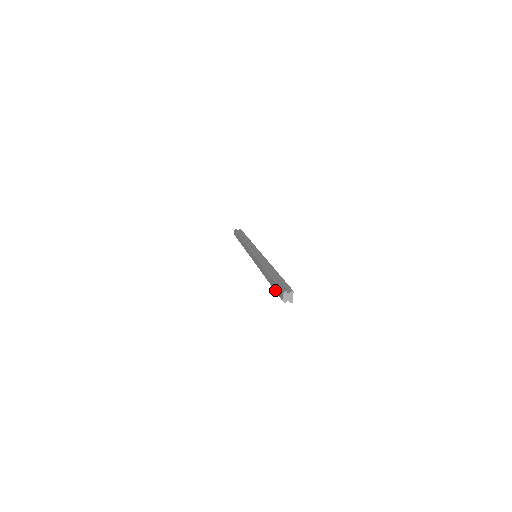
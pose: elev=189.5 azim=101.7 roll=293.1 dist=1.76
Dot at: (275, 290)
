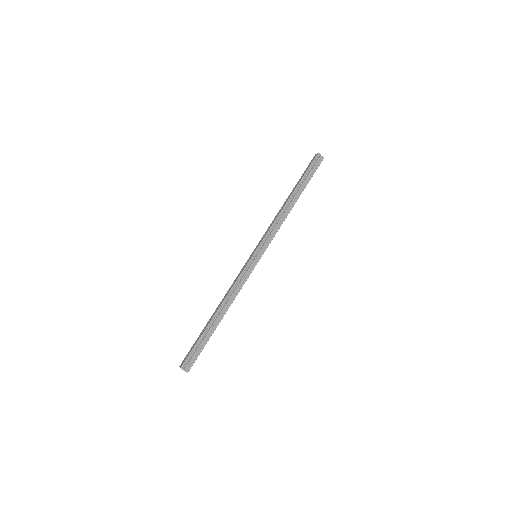
Dot at: (307, 170)
